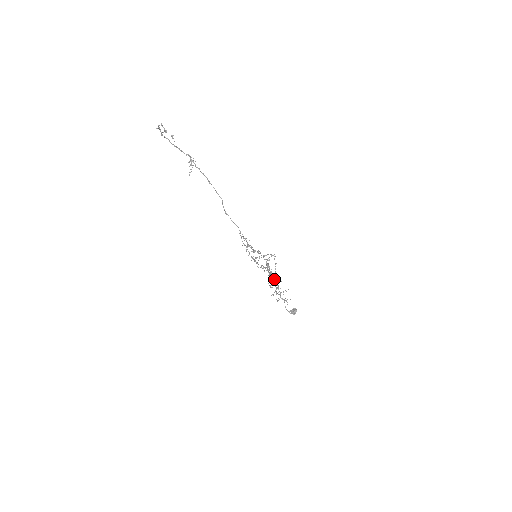
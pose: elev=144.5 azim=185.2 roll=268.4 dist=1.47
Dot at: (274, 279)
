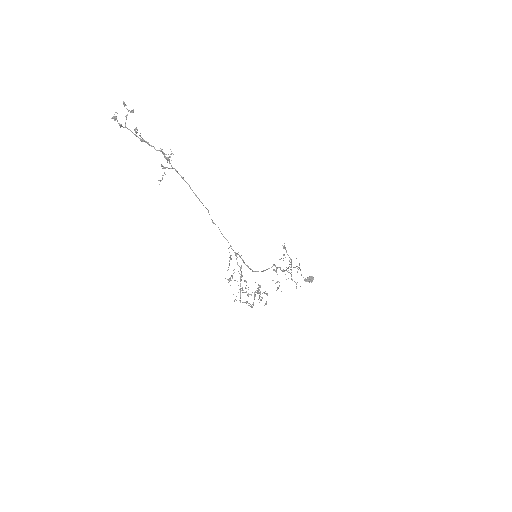
Dot at: occluded
